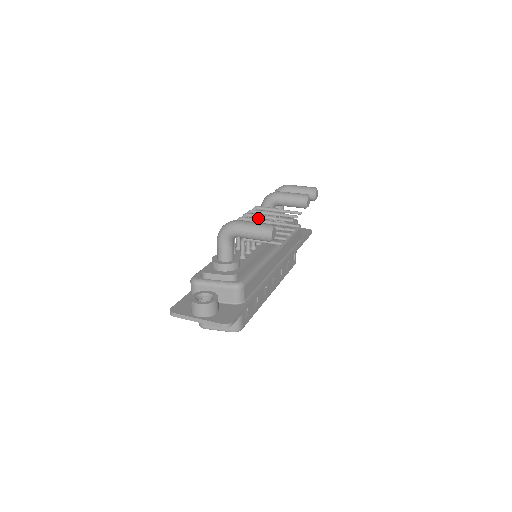
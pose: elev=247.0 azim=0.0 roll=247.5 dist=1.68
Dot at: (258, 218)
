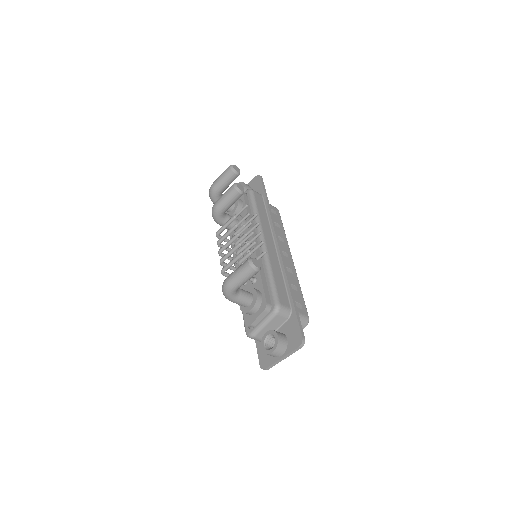
Dot at: occluded
